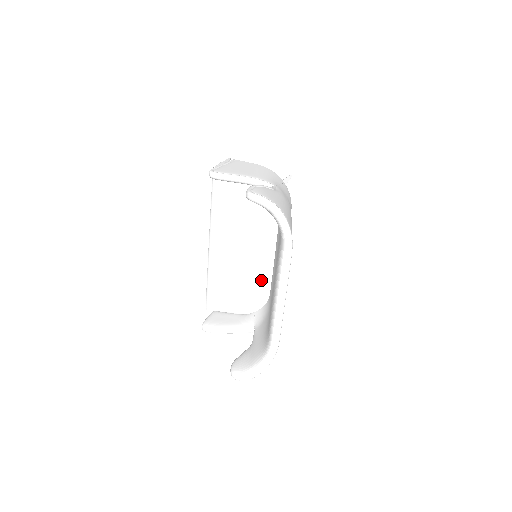
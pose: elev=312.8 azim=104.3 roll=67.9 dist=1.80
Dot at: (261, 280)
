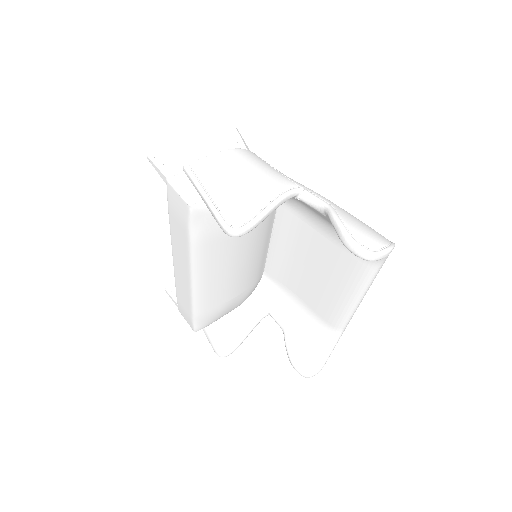
Dot at: (259, 269)
